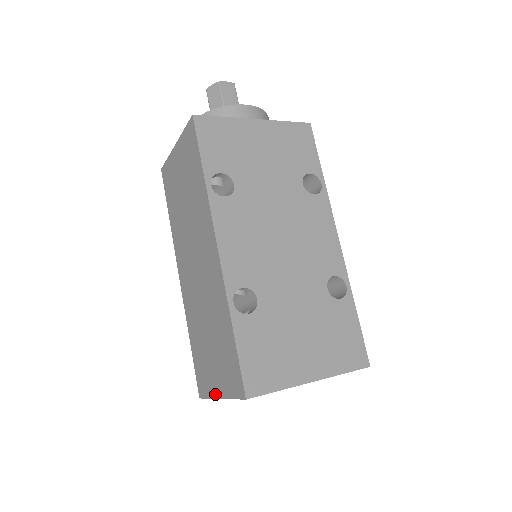
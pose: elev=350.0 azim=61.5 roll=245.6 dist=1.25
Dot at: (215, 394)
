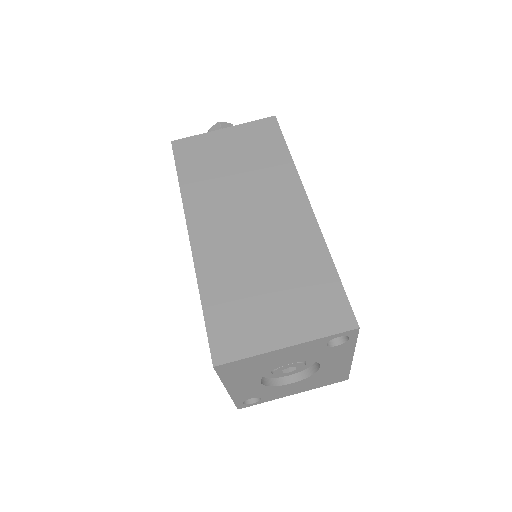
Dot at: (273, 345)
